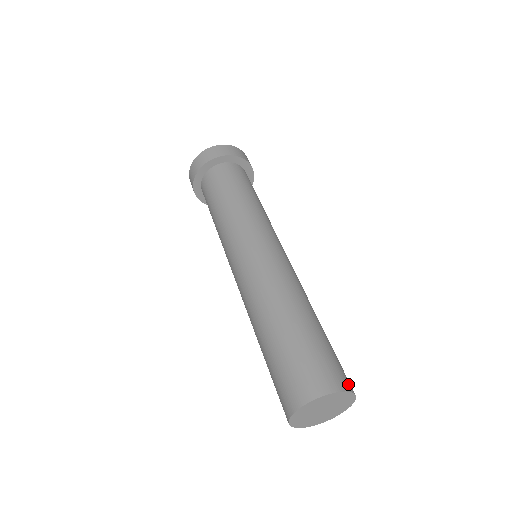
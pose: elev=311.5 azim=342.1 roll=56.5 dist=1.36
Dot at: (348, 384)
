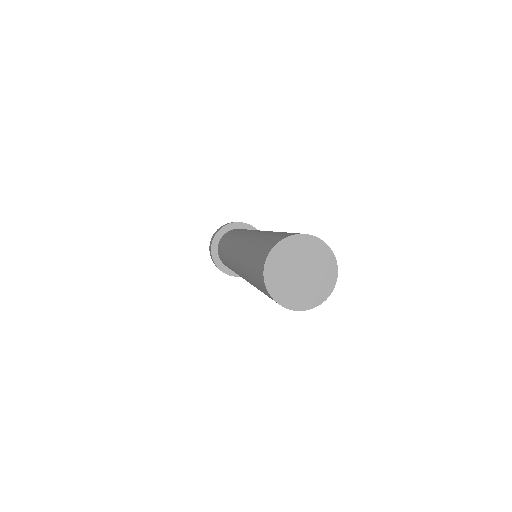
Dot at: occluded
